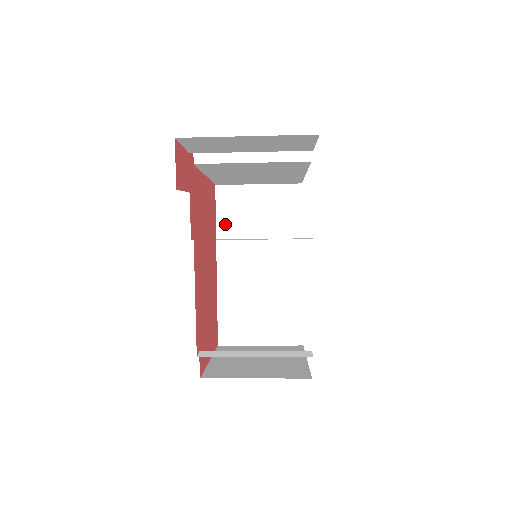
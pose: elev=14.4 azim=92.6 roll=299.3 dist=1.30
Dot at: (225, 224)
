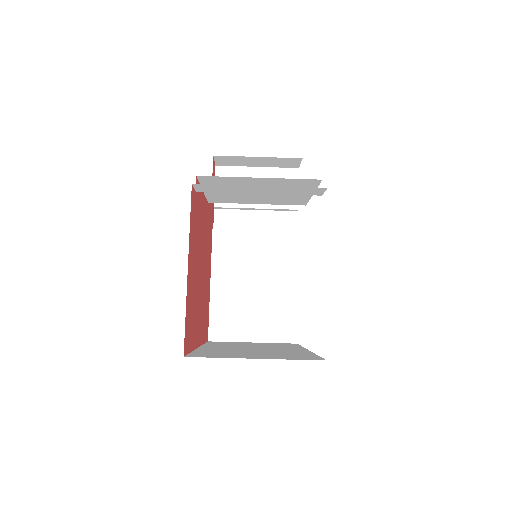
Dot at: (214, 344)
